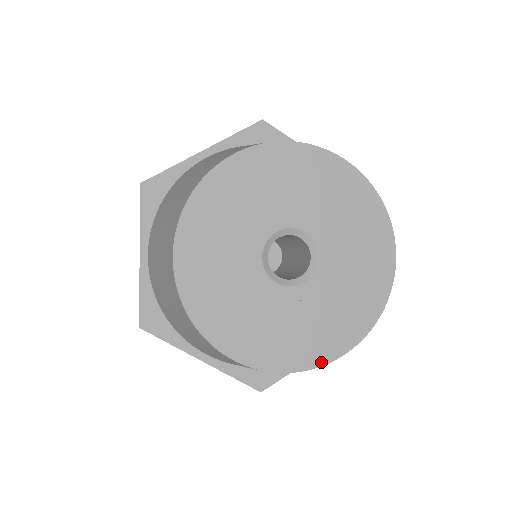
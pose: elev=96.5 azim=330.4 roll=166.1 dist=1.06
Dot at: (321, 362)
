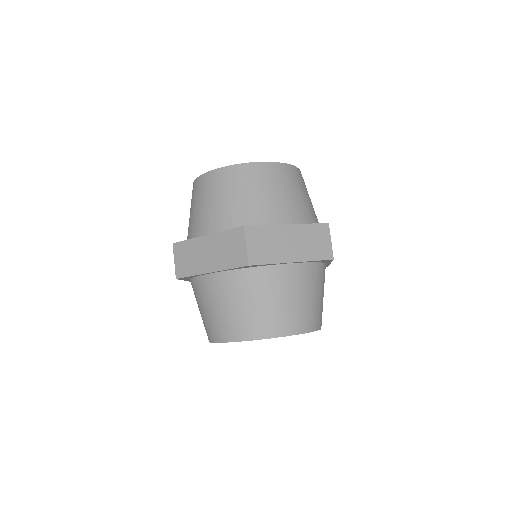
Dot at: occluded
